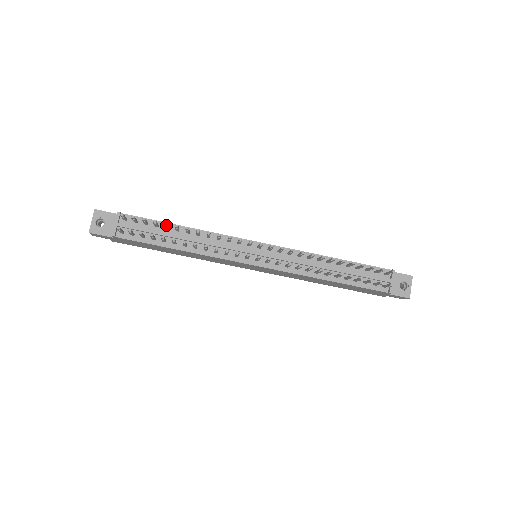
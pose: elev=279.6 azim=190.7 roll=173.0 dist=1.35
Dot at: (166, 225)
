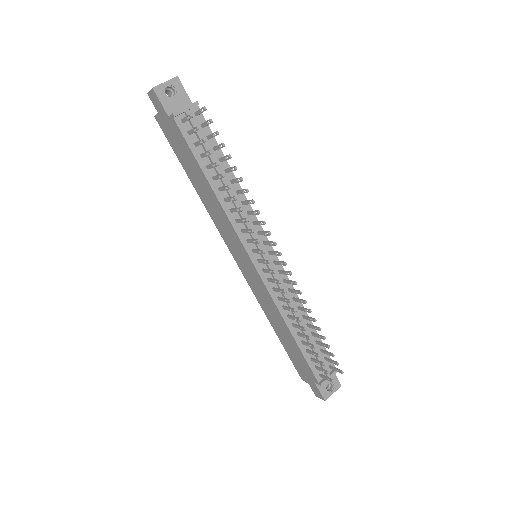
Dot at: (229, 158)
